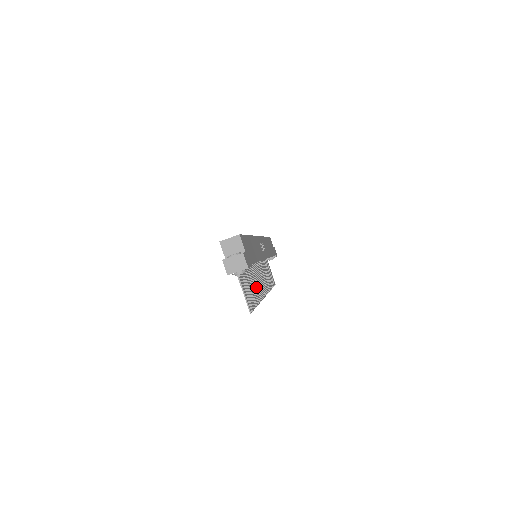
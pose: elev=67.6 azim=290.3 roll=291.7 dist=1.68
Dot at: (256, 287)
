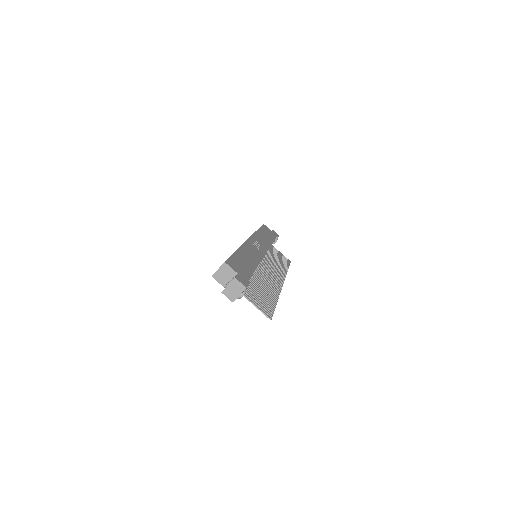
Dot at: (268, 287)
